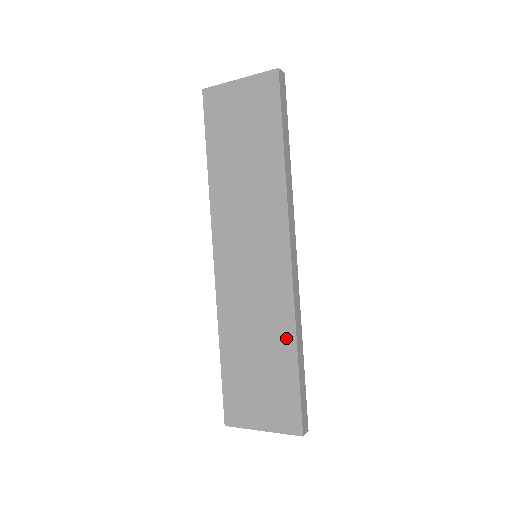
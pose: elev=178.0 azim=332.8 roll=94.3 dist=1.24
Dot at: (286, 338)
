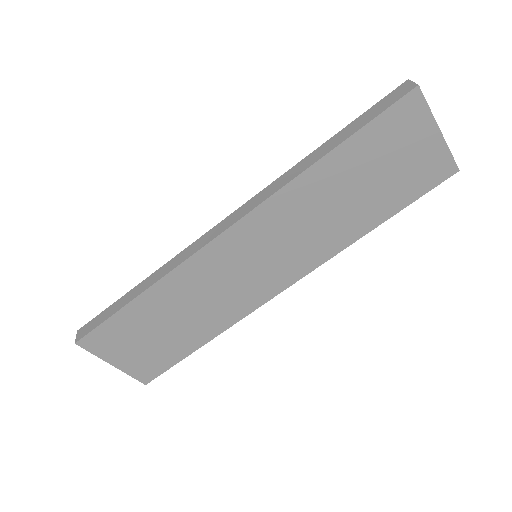
Dot at: (210, 331)
